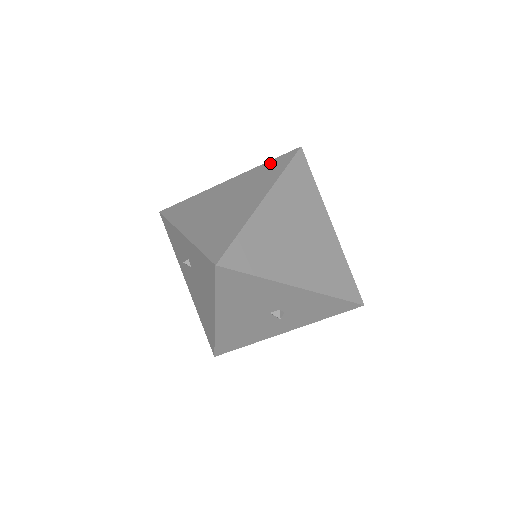
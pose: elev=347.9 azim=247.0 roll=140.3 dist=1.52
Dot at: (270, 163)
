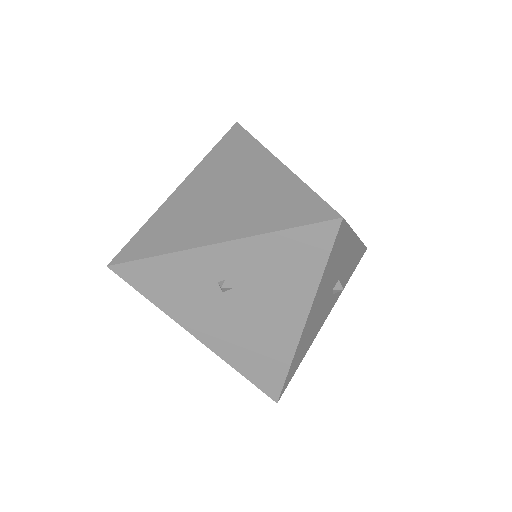
Dot at: (220, 147)
